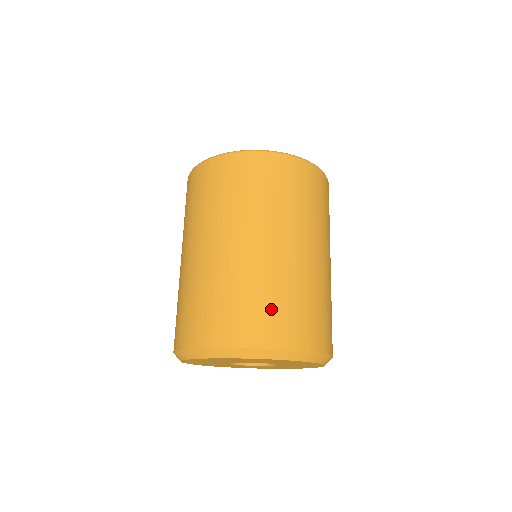
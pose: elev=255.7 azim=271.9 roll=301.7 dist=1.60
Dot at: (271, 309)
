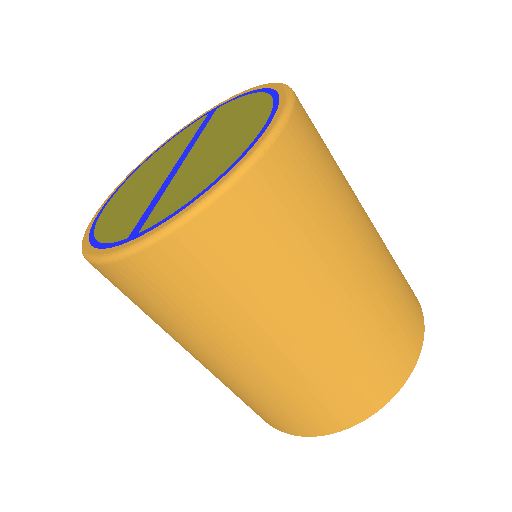
Dot at: (306, 409)
